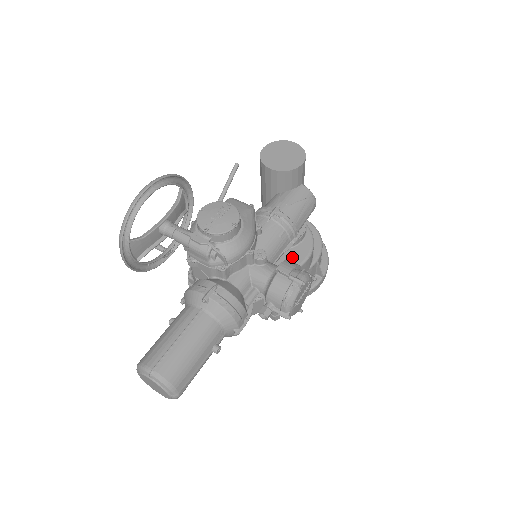
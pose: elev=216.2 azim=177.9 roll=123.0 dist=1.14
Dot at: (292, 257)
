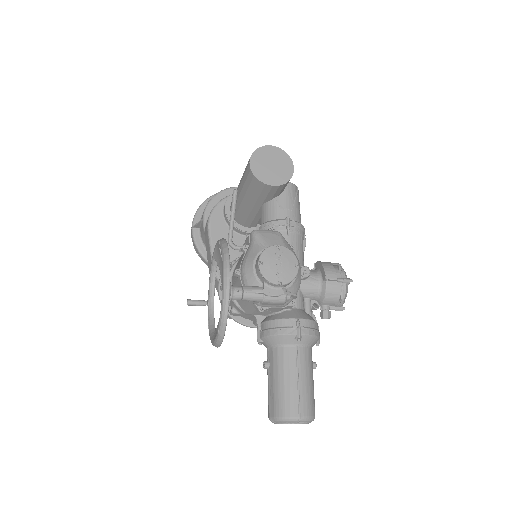
Dot at: occluded
